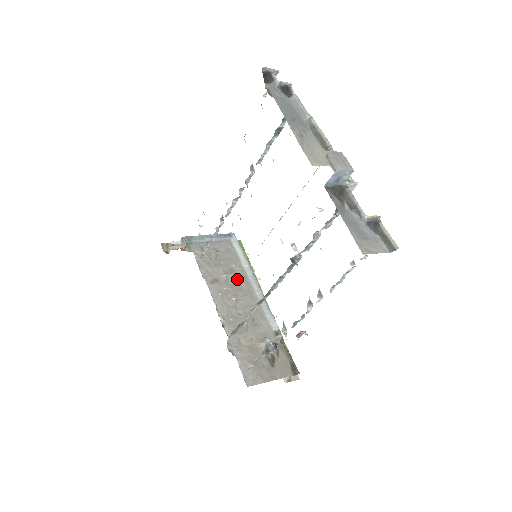
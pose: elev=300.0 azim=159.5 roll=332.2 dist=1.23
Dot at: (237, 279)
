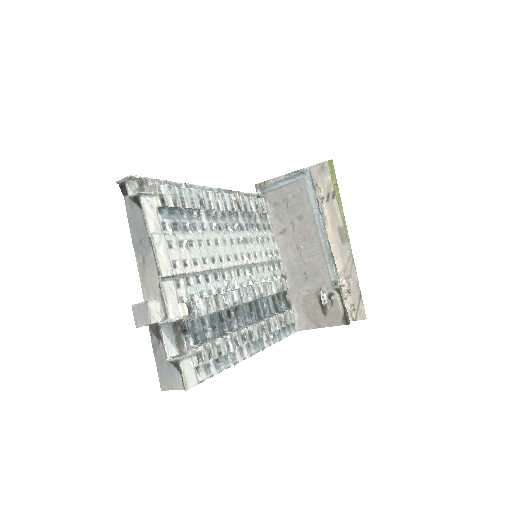
Dot at: (304, 226)
